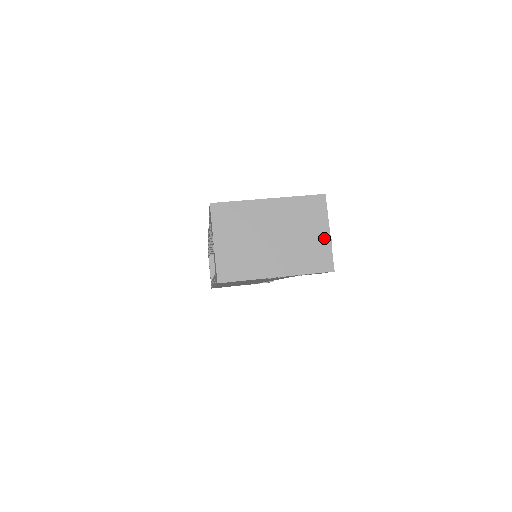
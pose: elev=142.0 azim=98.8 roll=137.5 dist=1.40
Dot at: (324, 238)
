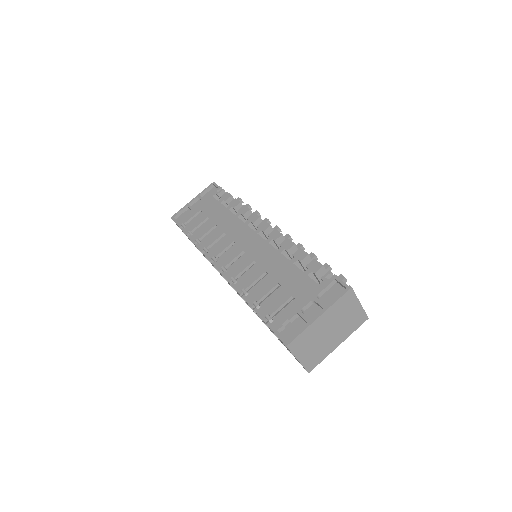
Dot at: (358, 309)
